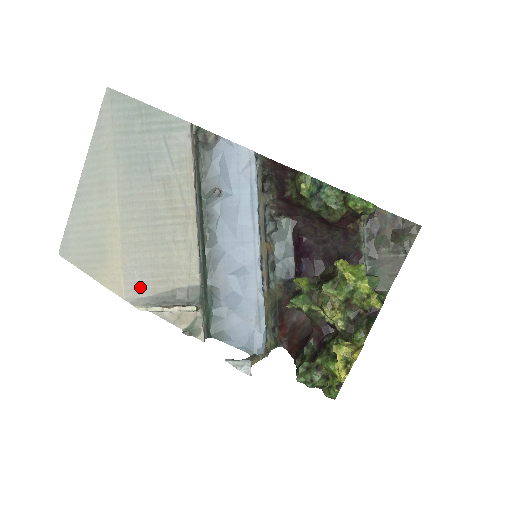
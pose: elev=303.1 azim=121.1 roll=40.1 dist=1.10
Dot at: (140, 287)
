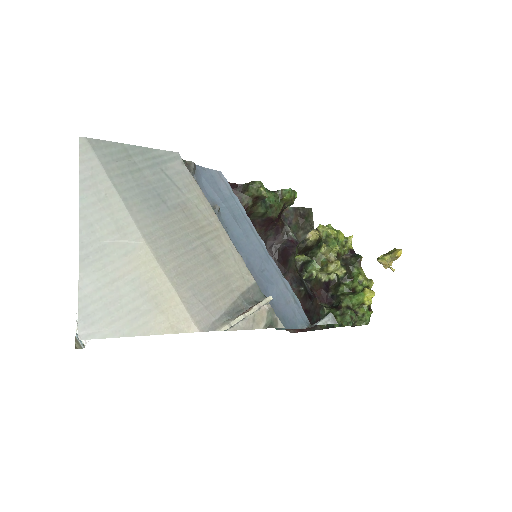
Dot at: (209, 311)
